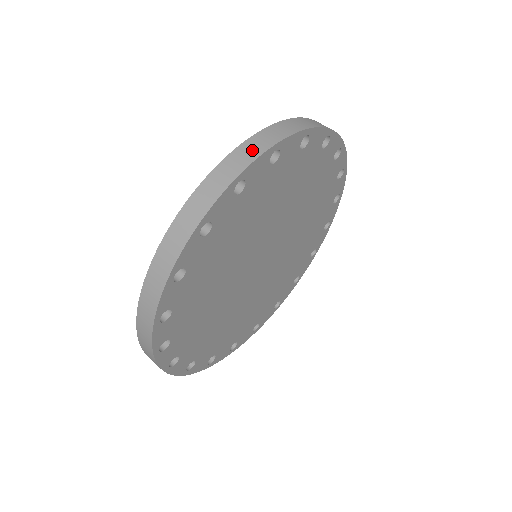
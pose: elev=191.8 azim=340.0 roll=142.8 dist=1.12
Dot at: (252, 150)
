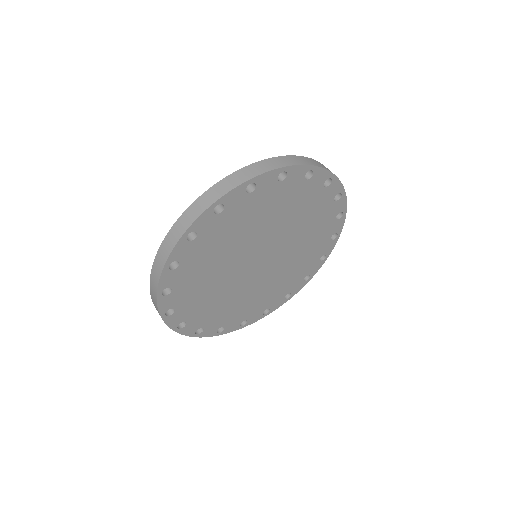
Dot at: occluded
